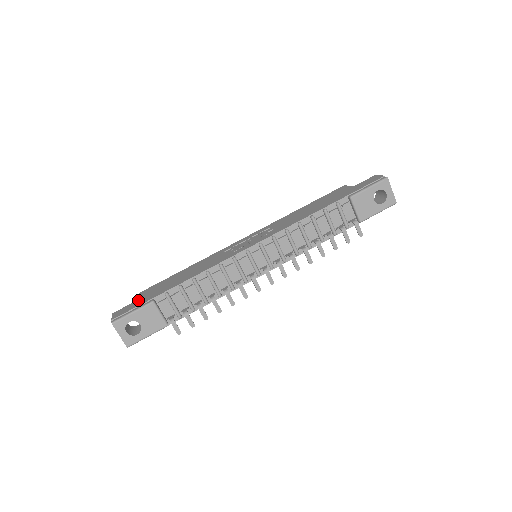
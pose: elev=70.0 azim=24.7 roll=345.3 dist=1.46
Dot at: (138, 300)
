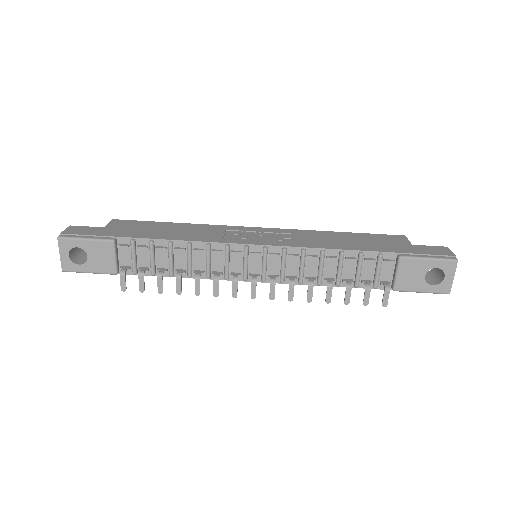
Dot at: (103, 228)
